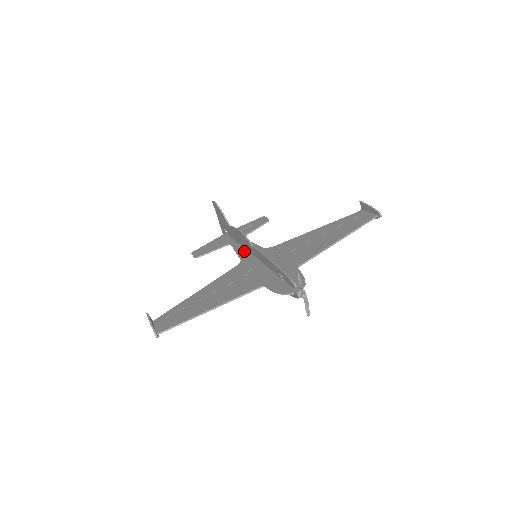
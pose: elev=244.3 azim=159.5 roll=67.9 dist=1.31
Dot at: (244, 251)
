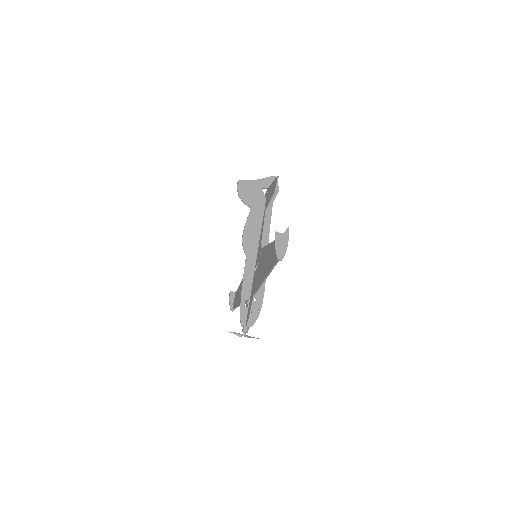
Dot at: (259, 239)
